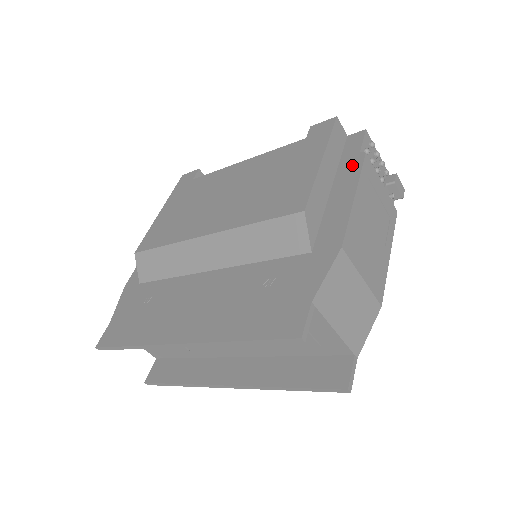
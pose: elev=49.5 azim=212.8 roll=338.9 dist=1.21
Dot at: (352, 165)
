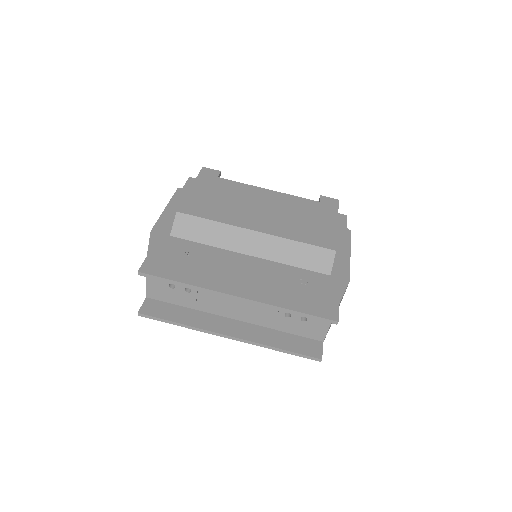
Dot at: (344, 234)
